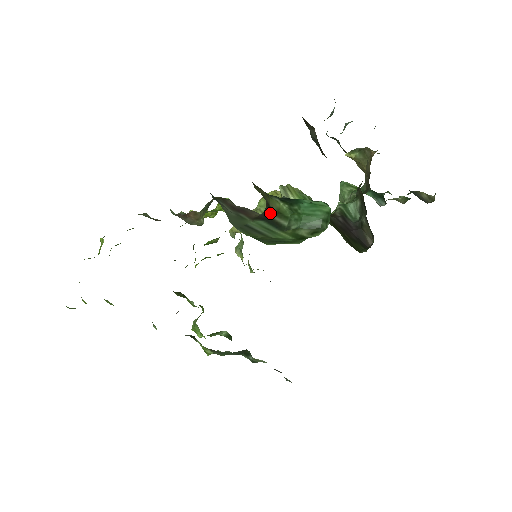
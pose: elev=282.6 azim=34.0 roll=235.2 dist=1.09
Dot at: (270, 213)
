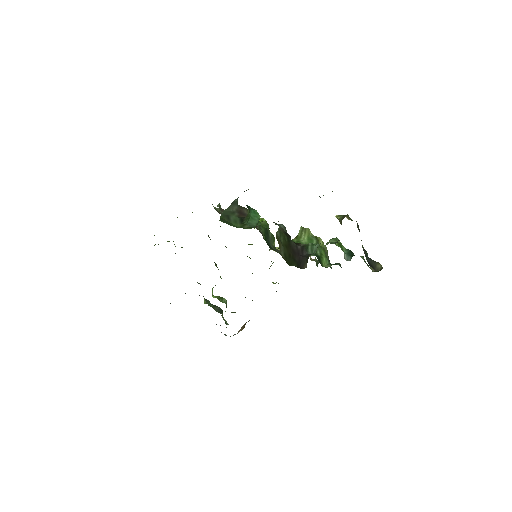
Dot at: occluded
